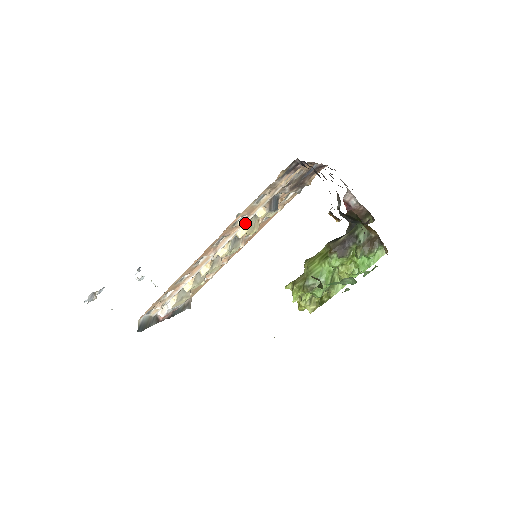
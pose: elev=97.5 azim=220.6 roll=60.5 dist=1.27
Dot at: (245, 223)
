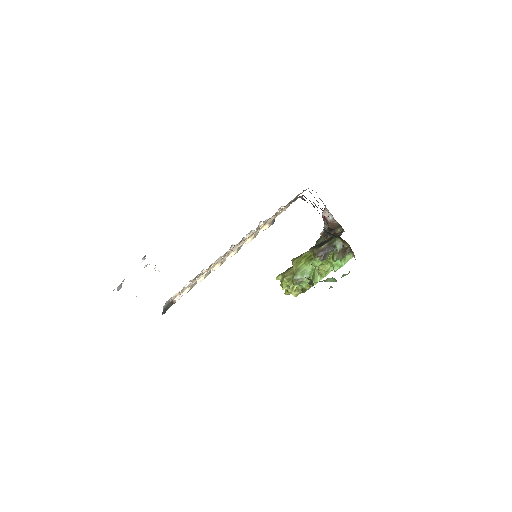
Dot at: occluded
